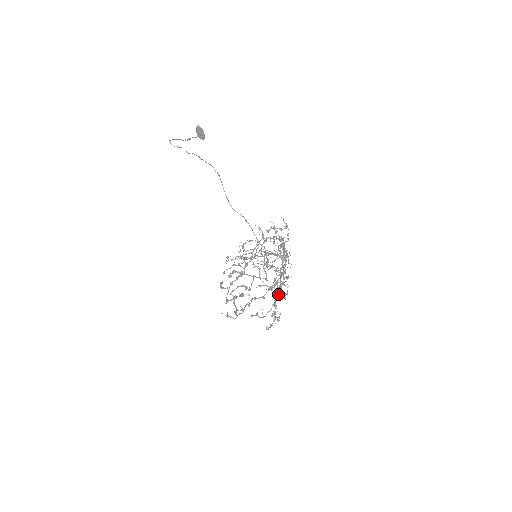
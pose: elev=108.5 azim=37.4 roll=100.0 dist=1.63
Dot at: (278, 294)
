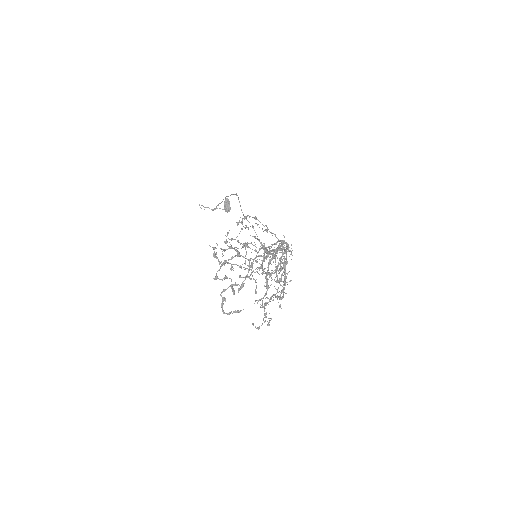
Dot at: (273, 255)
